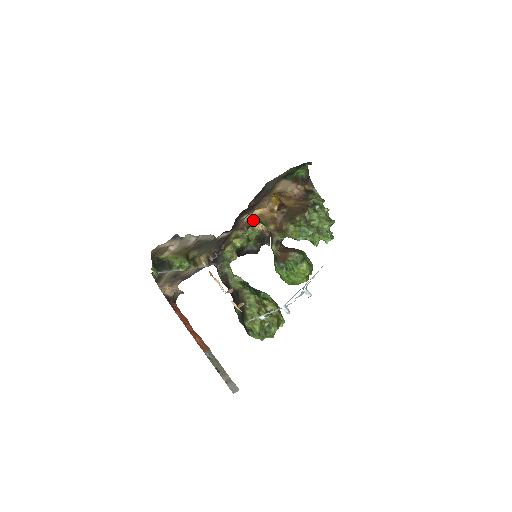
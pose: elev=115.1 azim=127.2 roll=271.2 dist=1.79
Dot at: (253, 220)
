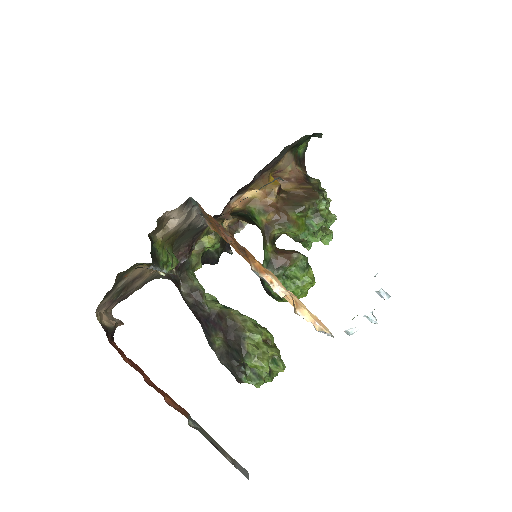
Dot at: (238, 207)
